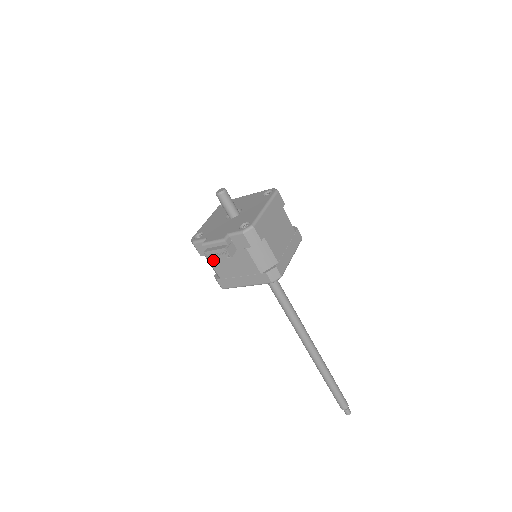
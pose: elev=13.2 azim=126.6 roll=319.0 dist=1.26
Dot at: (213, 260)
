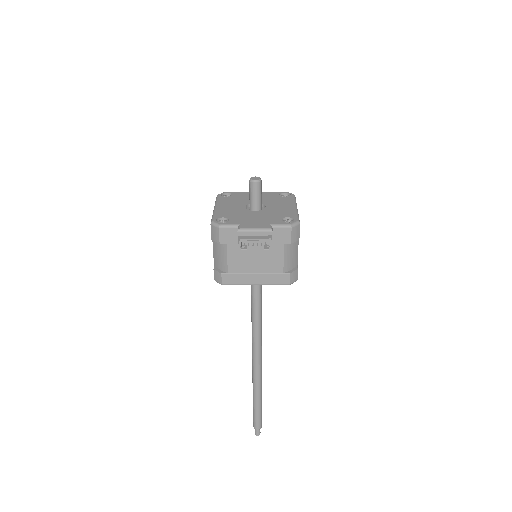
Dot at: occluded
